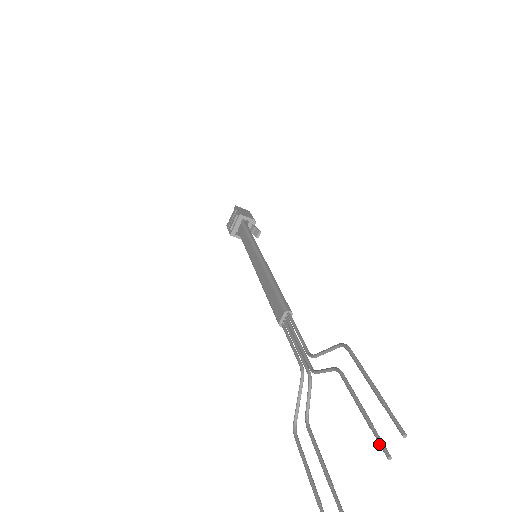
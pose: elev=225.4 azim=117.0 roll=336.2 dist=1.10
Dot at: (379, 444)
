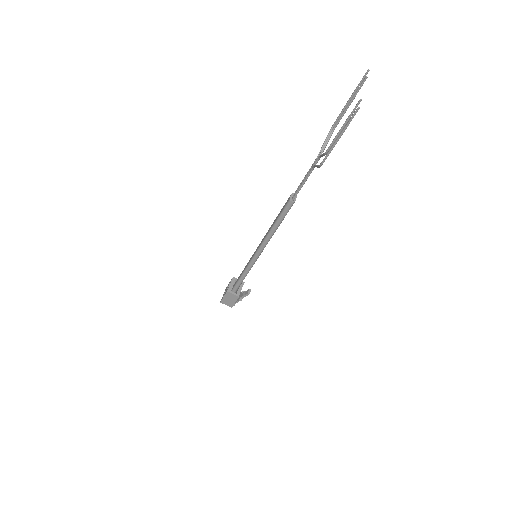
Dot at: (361, 85)
